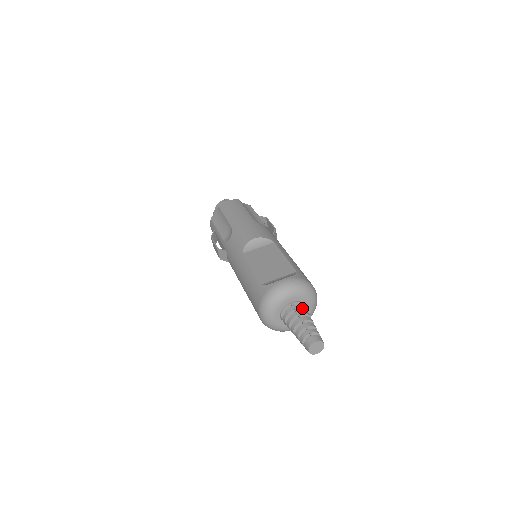
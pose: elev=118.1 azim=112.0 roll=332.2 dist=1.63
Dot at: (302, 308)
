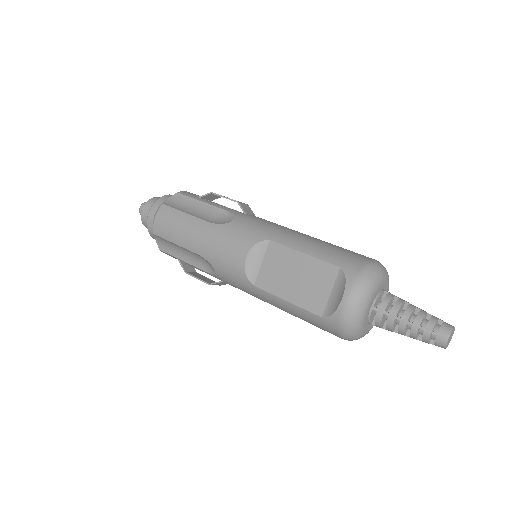
Dot at: (388, 303)
